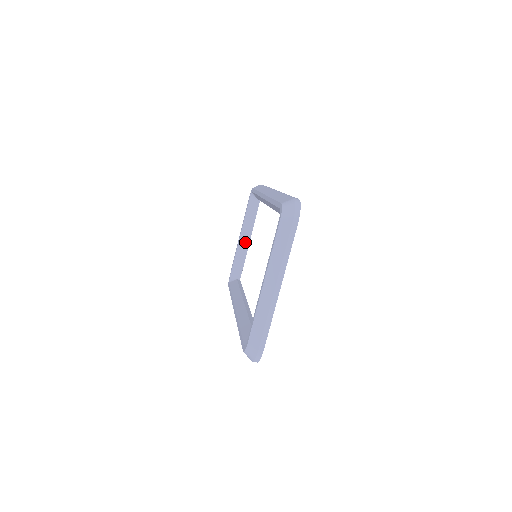
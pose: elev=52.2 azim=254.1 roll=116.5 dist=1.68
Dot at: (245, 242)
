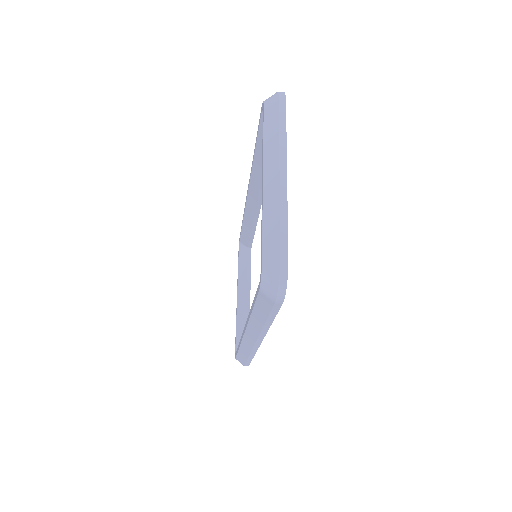
Dot at: (245, 299)
